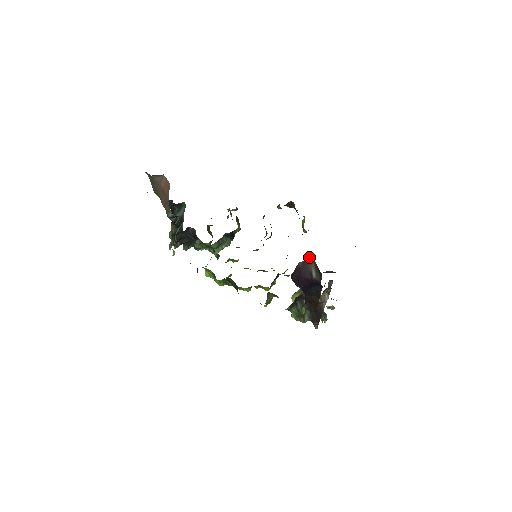
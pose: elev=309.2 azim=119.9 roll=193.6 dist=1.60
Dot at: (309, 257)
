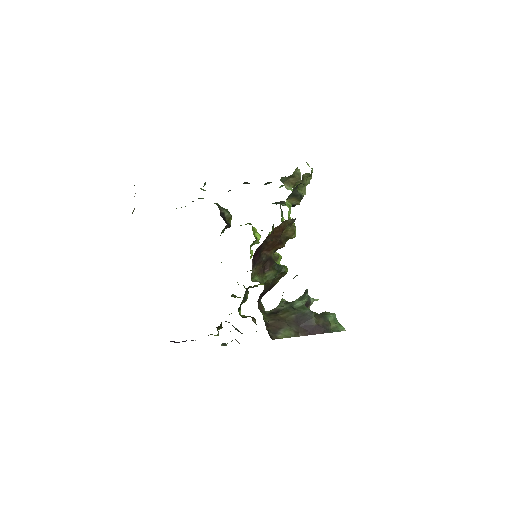
Dot at: occluded
